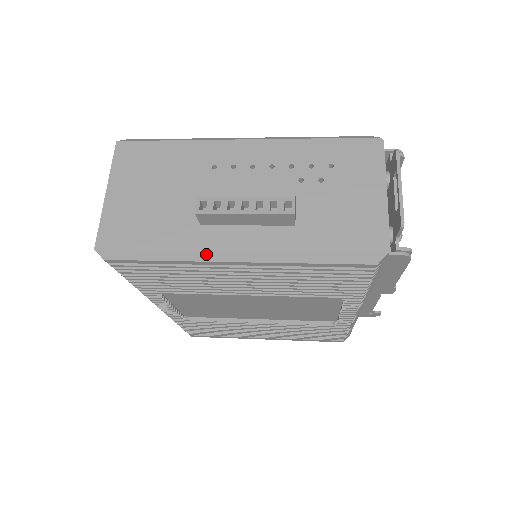
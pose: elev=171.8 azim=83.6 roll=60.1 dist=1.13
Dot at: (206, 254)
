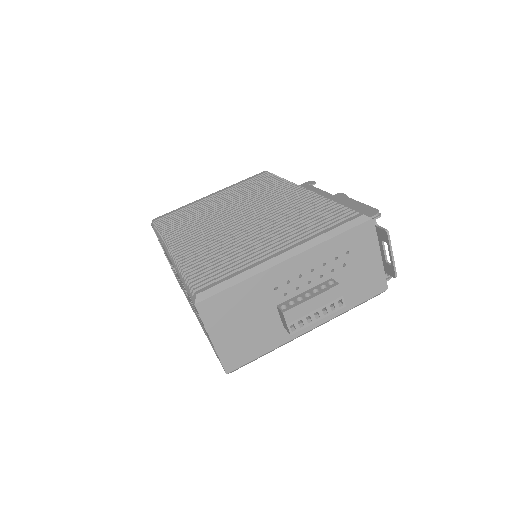
Dot at: (293, 339)
